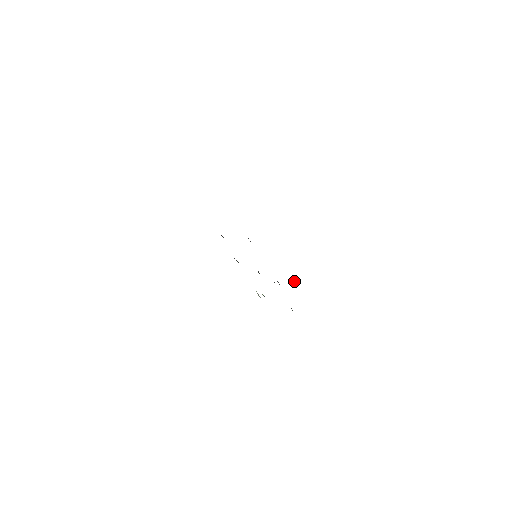
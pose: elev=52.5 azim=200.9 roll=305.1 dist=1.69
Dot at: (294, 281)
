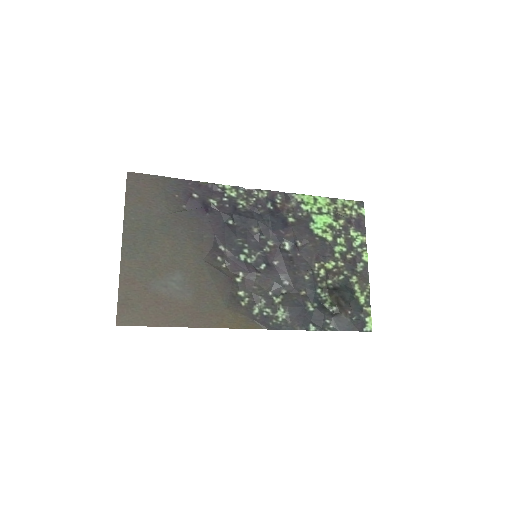
Dot at: (261, 324)
